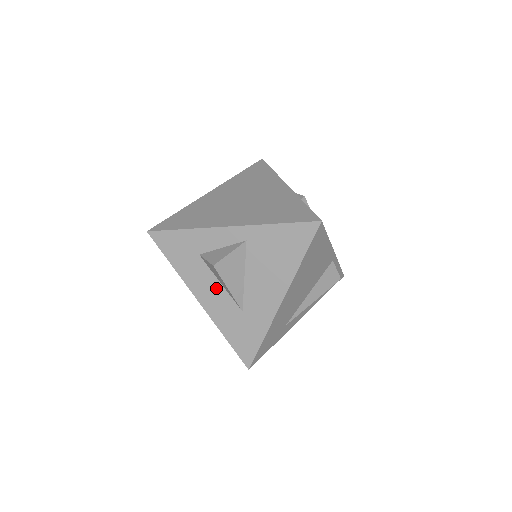
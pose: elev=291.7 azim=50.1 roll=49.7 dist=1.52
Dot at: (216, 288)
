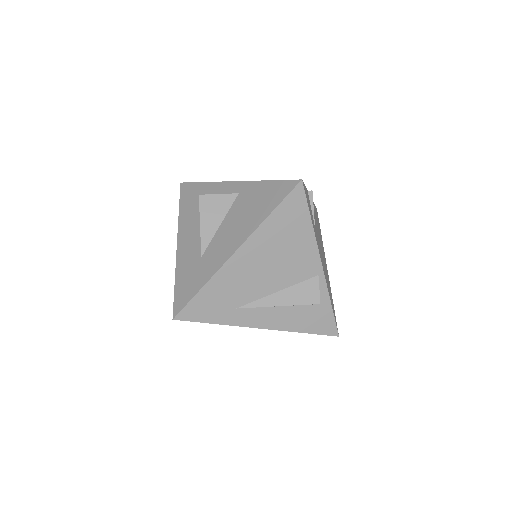
Dot at: (196, 233)
